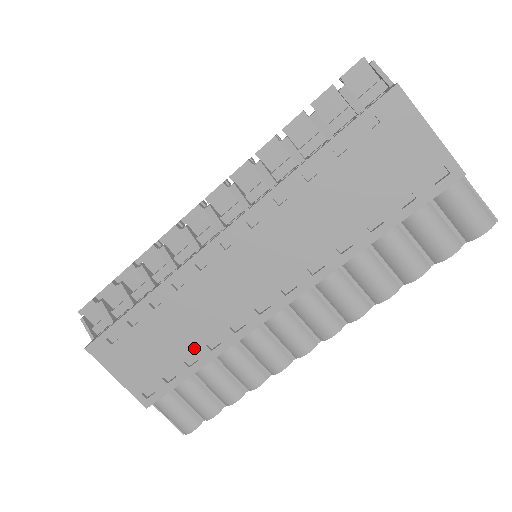
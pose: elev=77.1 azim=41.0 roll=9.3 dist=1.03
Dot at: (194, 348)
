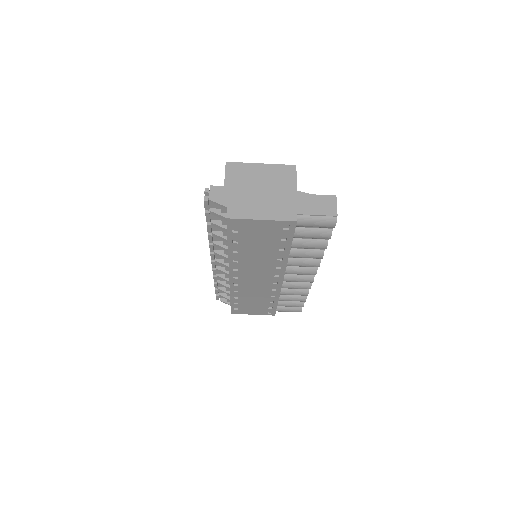
Dot at: (267, 299)
